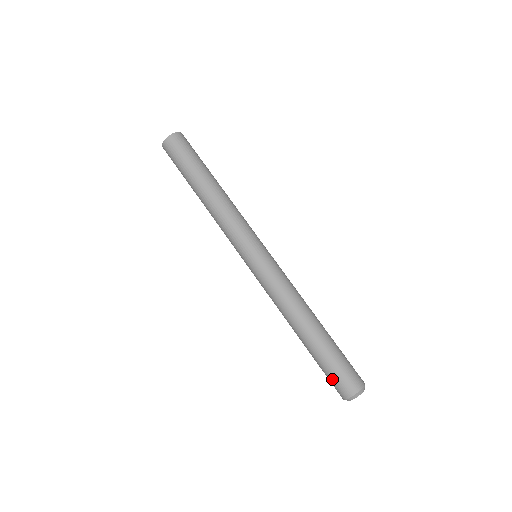
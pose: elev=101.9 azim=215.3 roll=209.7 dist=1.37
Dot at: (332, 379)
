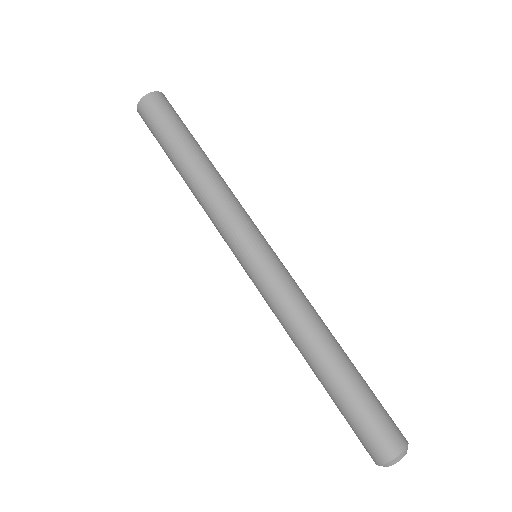
Dot at: (376, 425)
